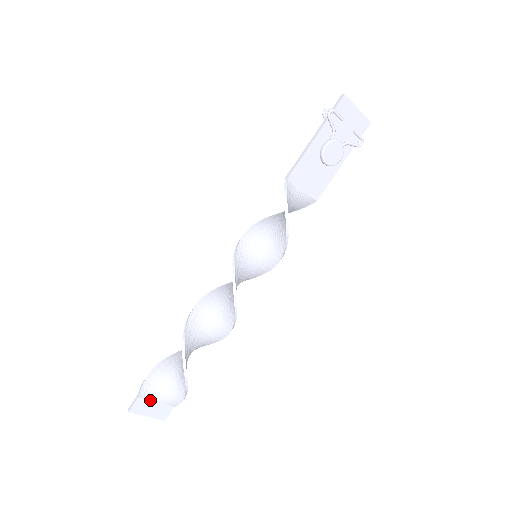
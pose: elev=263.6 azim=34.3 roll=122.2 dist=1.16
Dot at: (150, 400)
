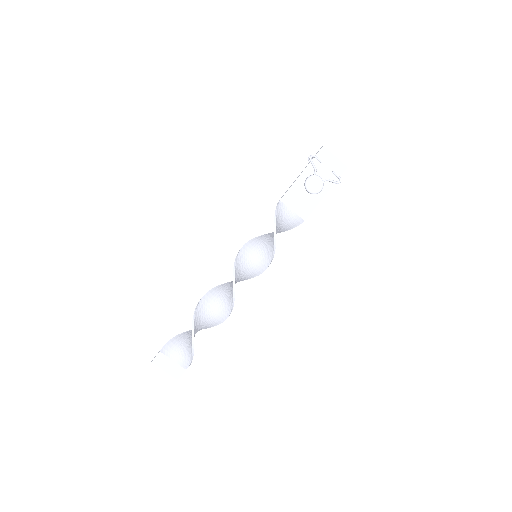
Dot at: (168, 357)
